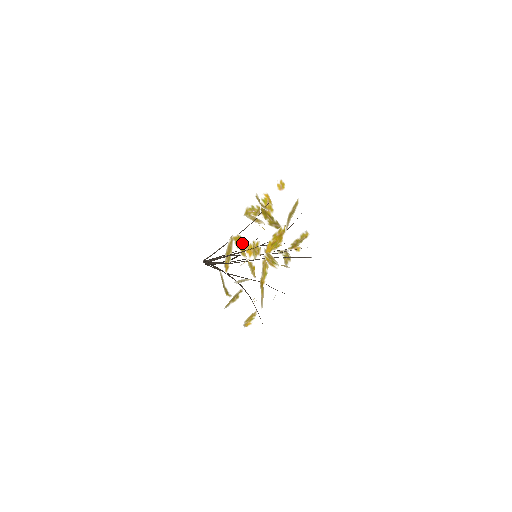
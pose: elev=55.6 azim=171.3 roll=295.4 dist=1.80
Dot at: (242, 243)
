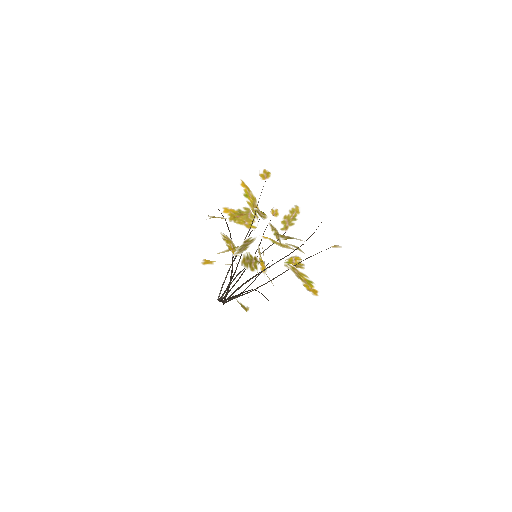
Dot at: (247, 259)
